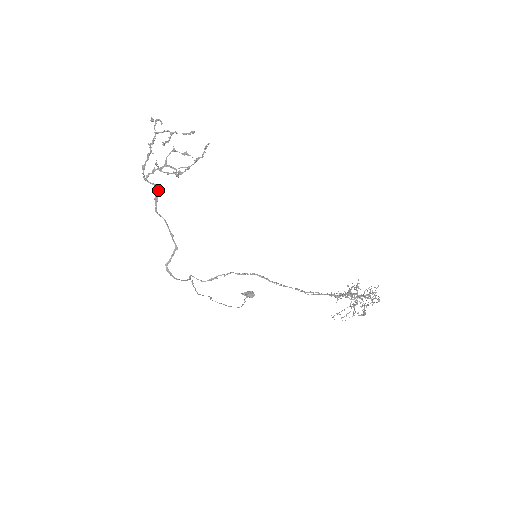
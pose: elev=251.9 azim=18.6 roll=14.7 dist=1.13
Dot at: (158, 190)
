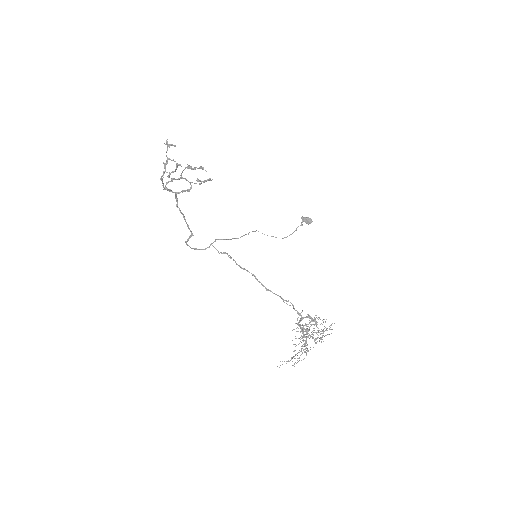
Dot at: (176, 194)
